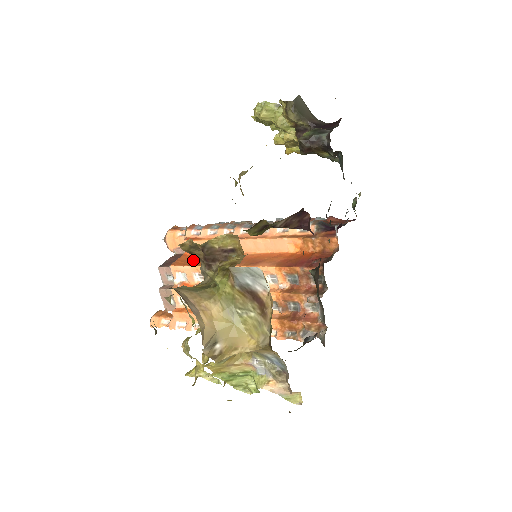
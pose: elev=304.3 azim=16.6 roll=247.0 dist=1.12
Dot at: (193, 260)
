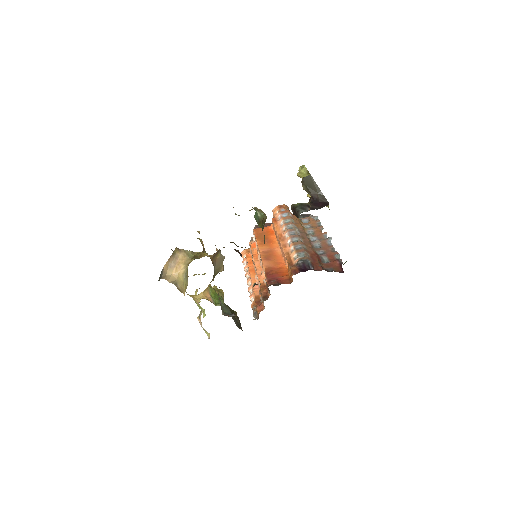
Dot at: (263, 234)
